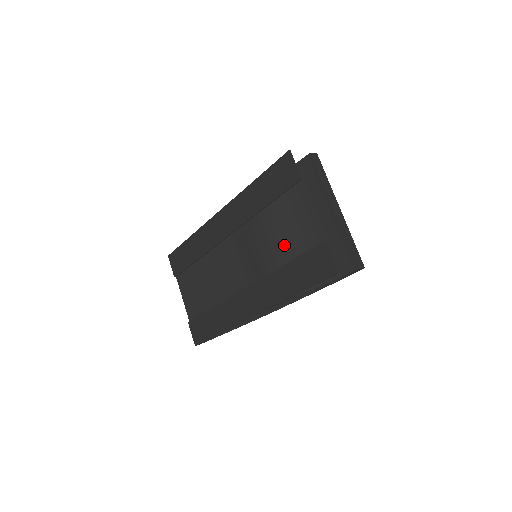
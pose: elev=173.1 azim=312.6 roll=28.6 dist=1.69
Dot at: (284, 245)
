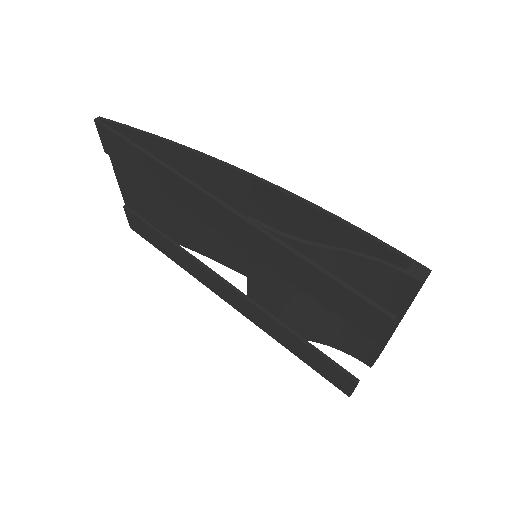
Dot at: (304, 307)
